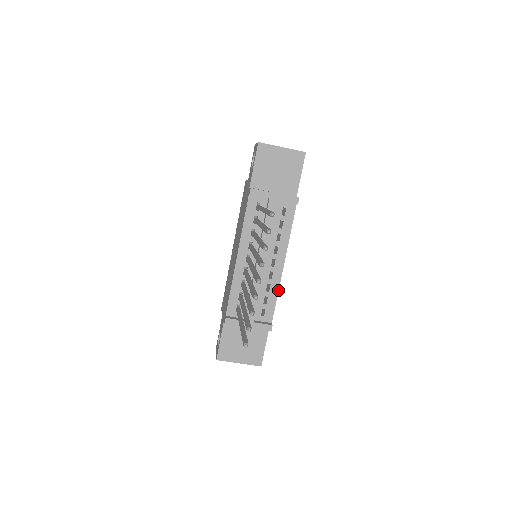
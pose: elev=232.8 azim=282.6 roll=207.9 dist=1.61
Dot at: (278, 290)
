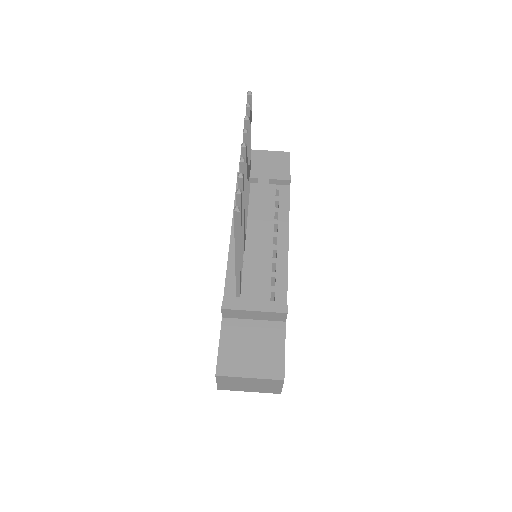
Dot at: (287, 269)
